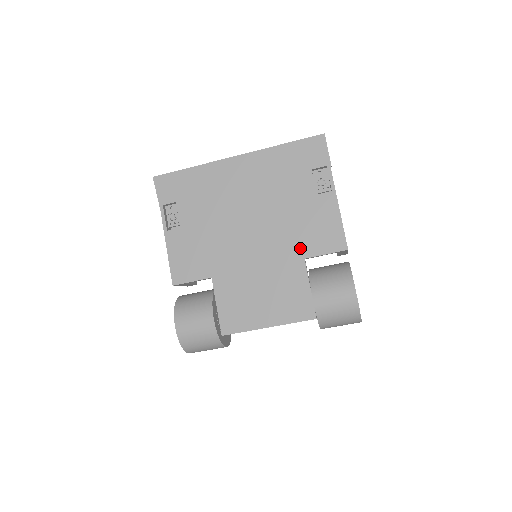
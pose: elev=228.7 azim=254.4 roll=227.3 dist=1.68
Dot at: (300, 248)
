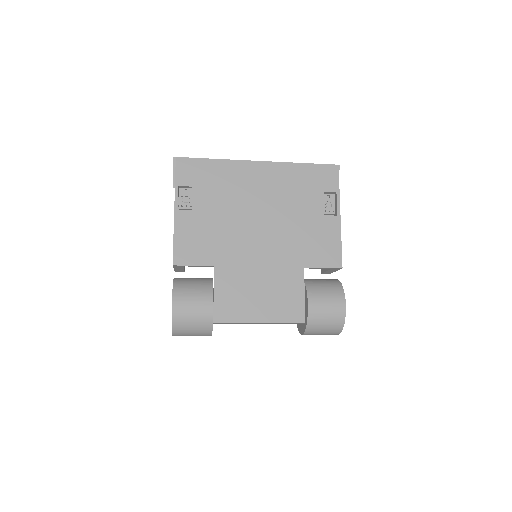
Dot at: (302, 257)
